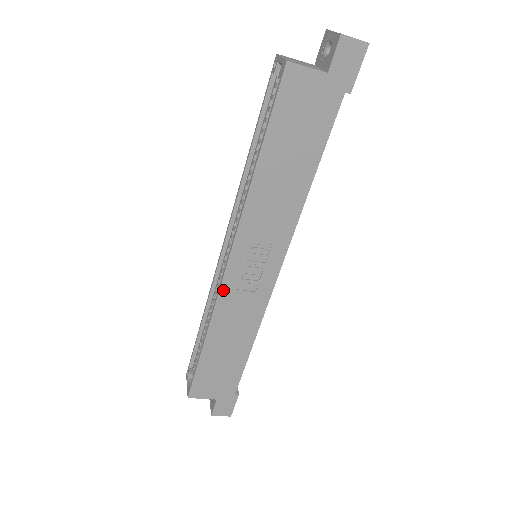
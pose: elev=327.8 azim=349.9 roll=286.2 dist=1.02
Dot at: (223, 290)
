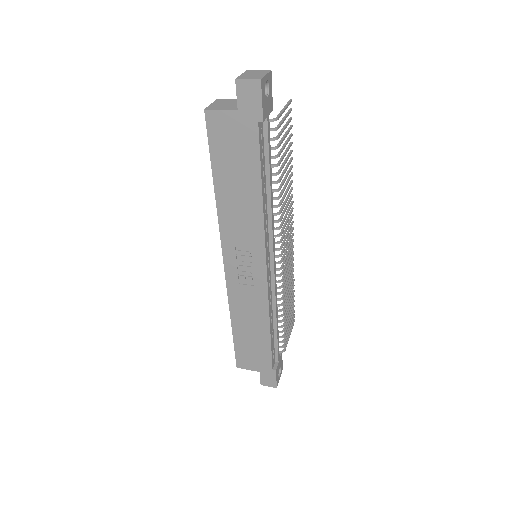
Dot at: (229, 284)
